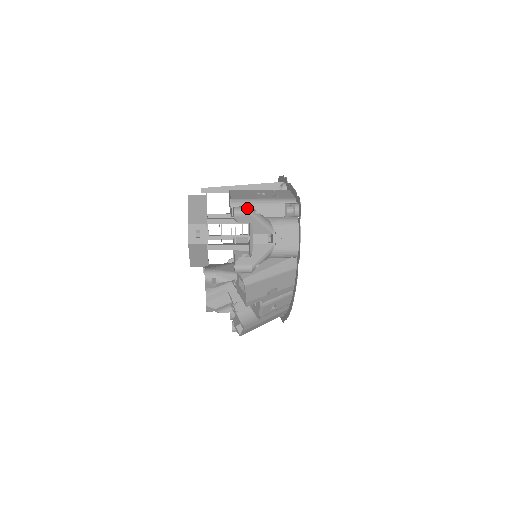
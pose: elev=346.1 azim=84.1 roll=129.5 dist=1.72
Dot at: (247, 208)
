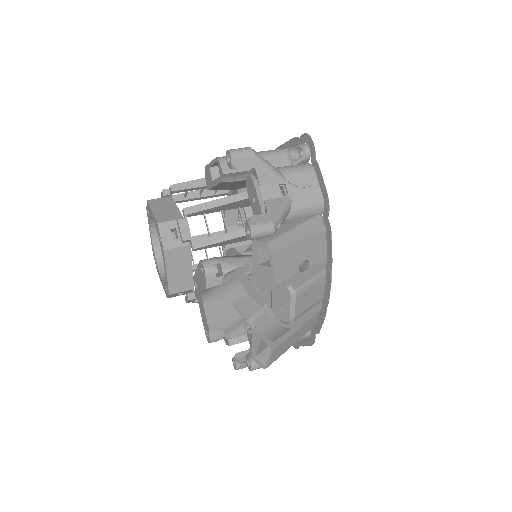
Dot at: (245, 148)
